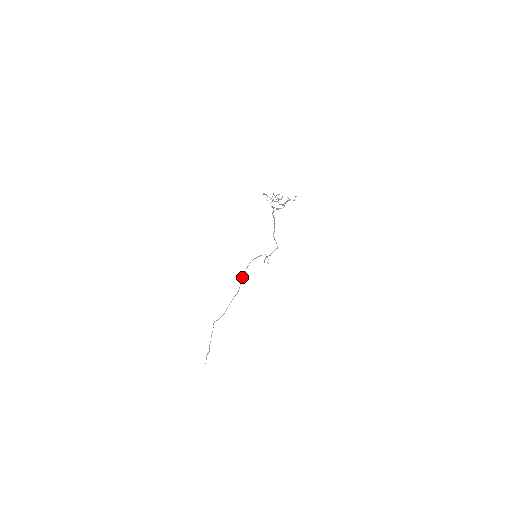
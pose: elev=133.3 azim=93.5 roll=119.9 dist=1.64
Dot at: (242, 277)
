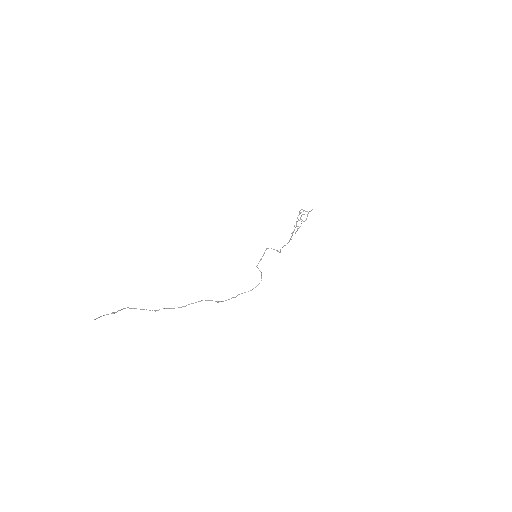
Dot at: (223, 301)
